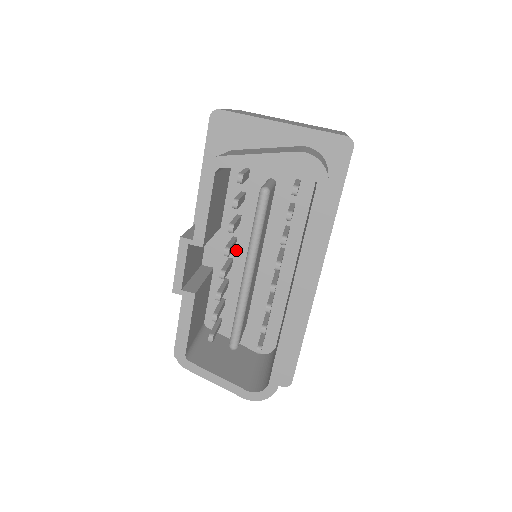
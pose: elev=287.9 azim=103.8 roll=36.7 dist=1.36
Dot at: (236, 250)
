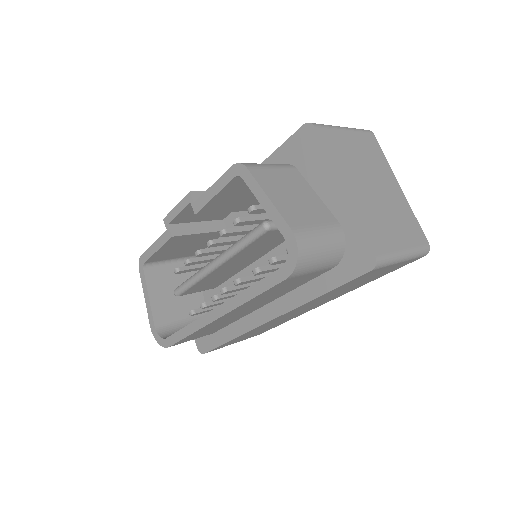
Dot at: occluded
